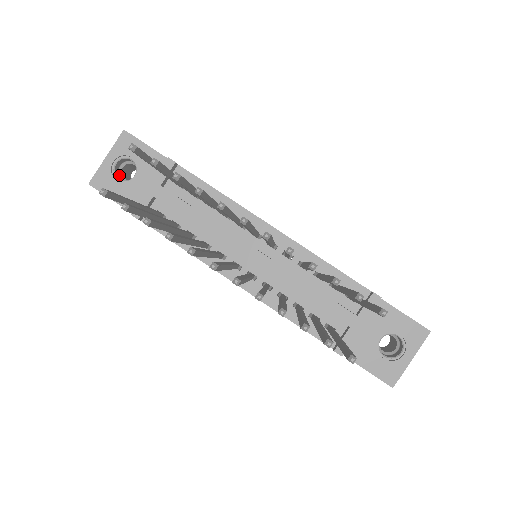
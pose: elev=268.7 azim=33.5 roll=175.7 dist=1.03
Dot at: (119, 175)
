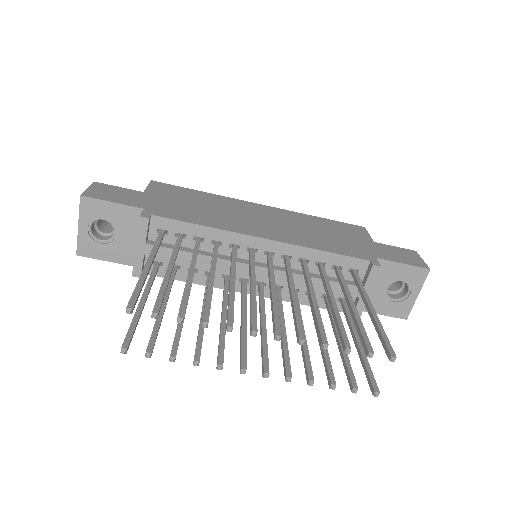
Dot at: (98, 232)
